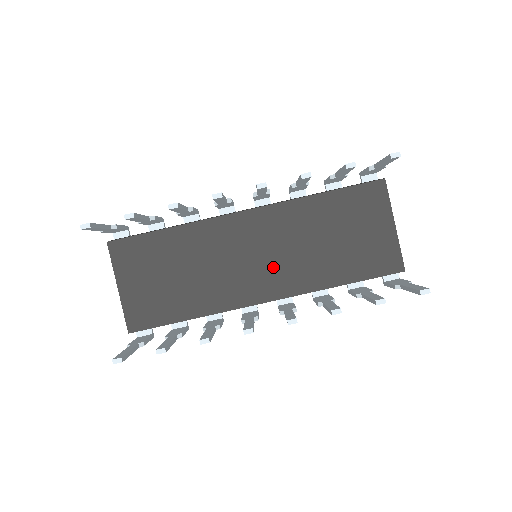
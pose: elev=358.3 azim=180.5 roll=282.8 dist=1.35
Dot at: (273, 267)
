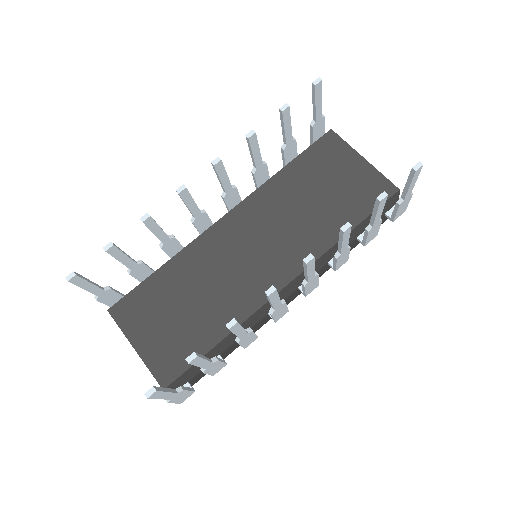
Dot at: (275, 251)
